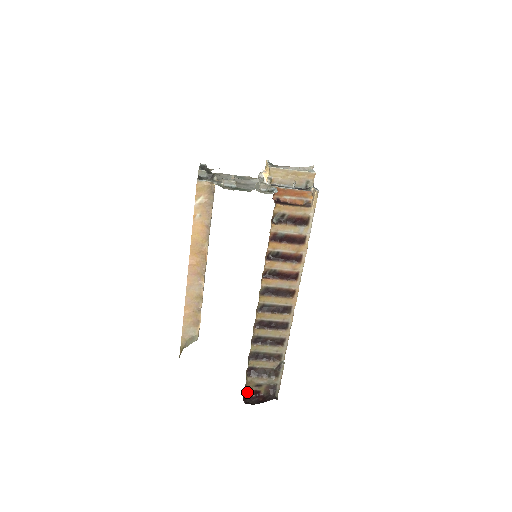
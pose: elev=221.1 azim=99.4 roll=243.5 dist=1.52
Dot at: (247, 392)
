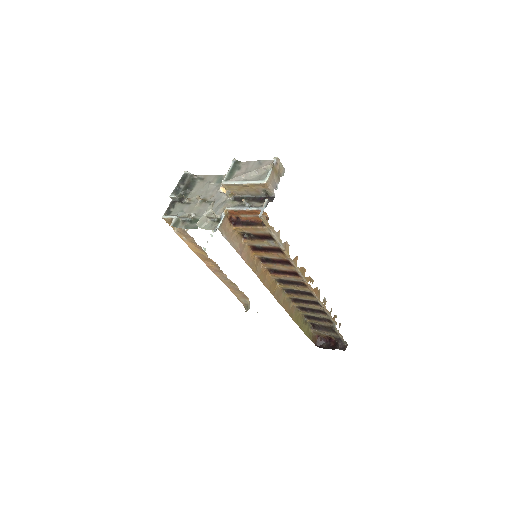
Dot at: (321, 336)
